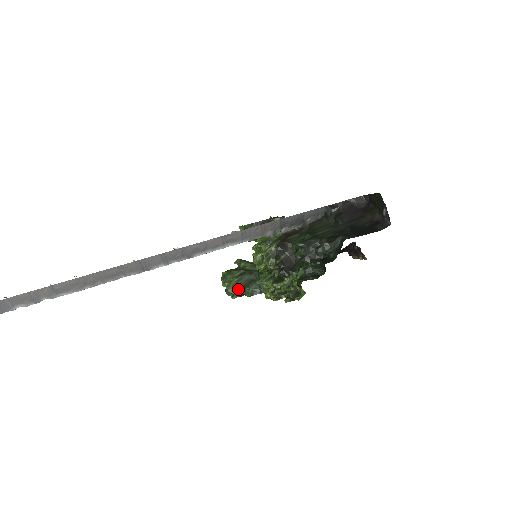
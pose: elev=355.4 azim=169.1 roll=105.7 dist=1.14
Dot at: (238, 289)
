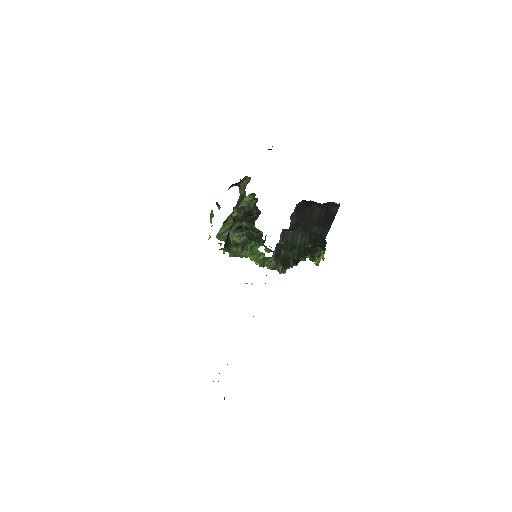
Dot at: occluded
